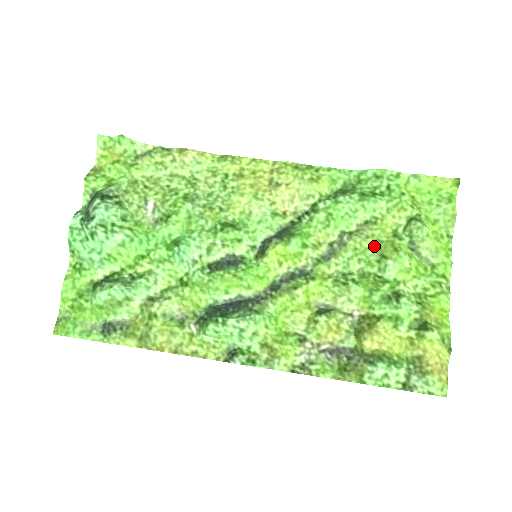
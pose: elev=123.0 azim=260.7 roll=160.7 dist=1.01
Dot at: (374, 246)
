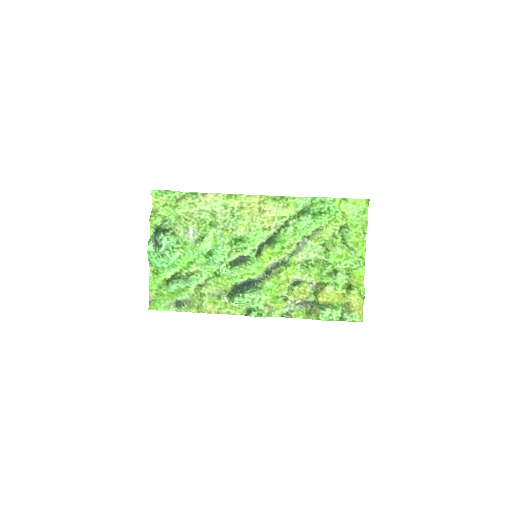
Dot at: (322, 243)
